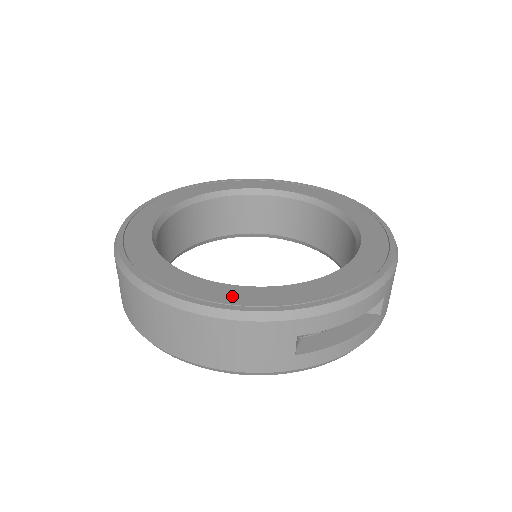
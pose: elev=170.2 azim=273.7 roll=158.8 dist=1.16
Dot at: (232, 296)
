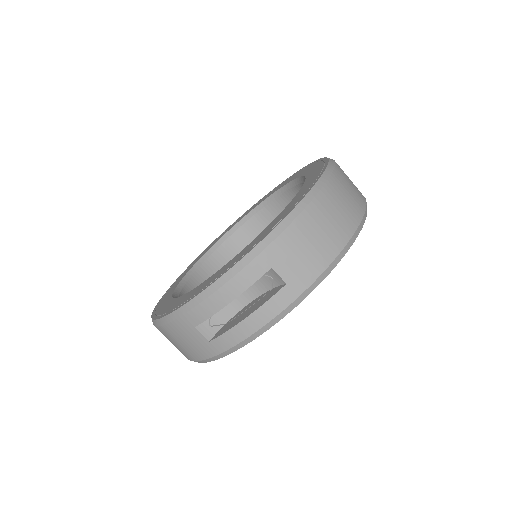
Dot at: (168, 308)
